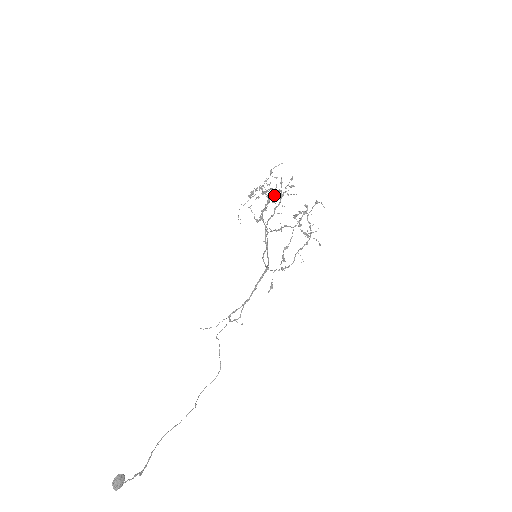
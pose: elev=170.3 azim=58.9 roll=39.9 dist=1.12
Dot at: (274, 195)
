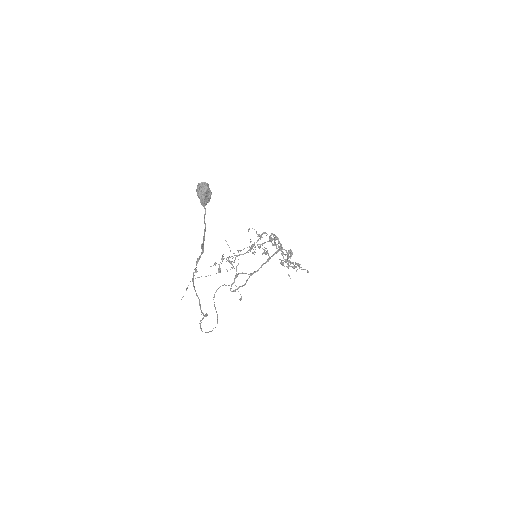
Dot at: (252, 252)
